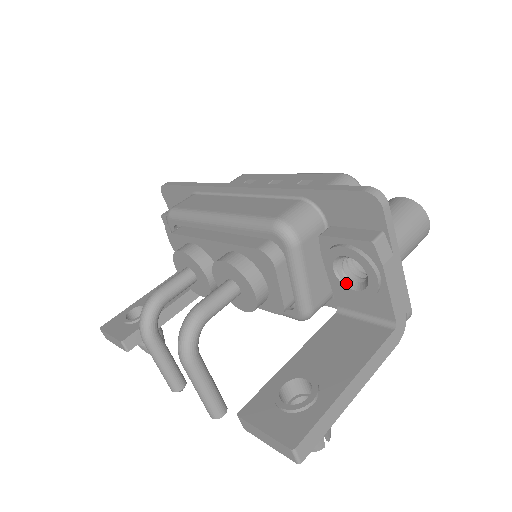
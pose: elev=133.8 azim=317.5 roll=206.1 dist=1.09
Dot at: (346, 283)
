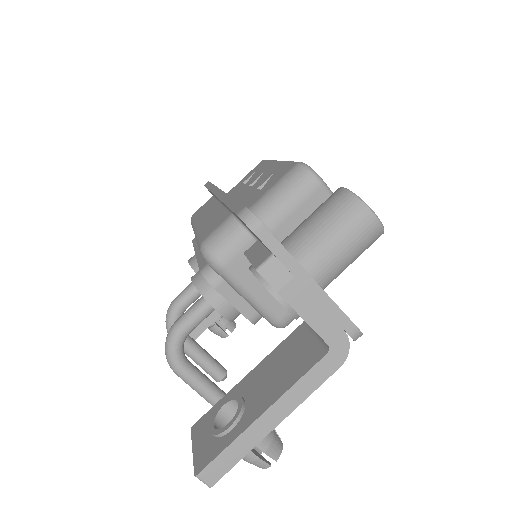
Dot at: occluded
